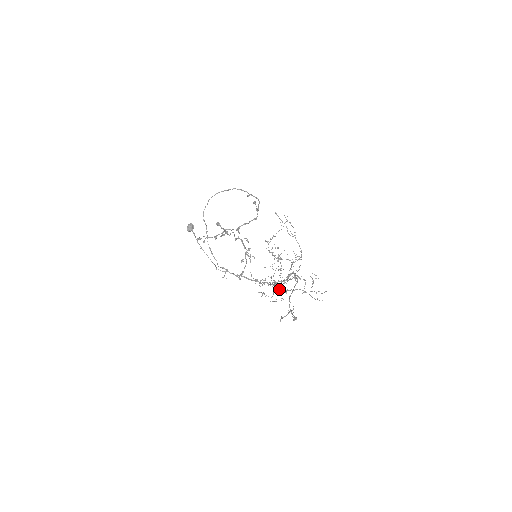
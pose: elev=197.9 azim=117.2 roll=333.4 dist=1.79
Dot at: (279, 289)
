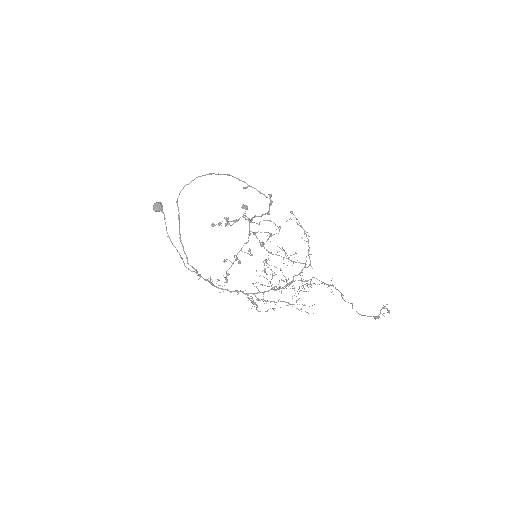
Dot at: (259, 299)
